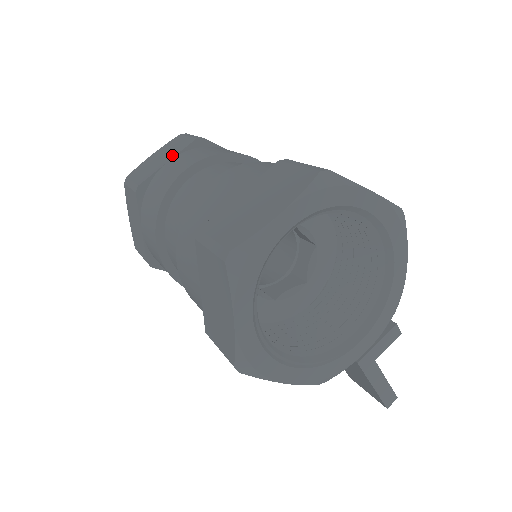
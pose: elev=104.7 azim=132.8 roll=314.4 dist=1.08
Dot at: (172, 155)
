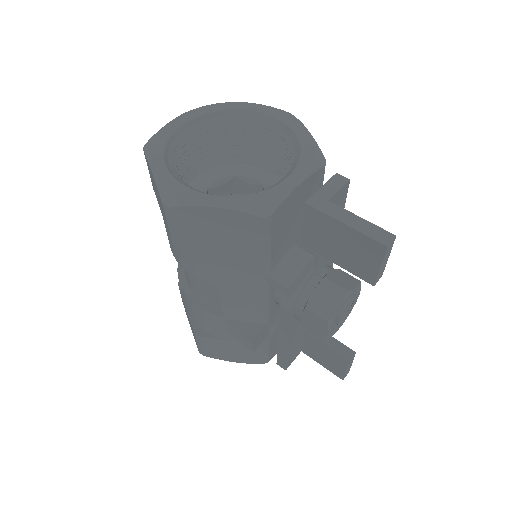
Dot at: occluded
